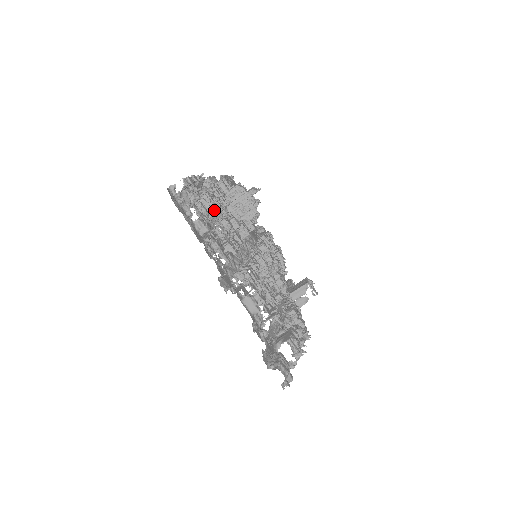
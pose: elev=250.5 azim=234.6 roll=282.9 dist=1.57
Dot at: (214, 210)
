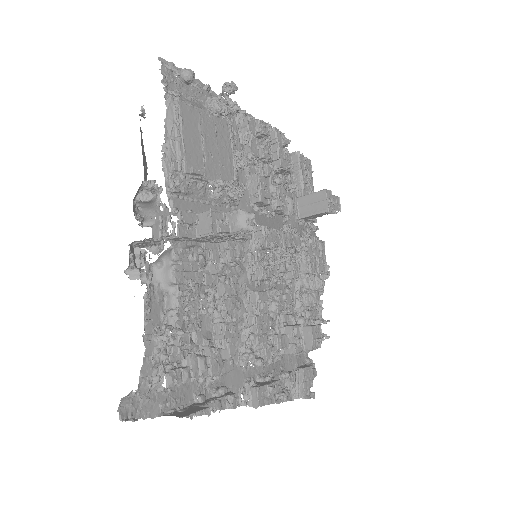
Dot at: (192, 331)
